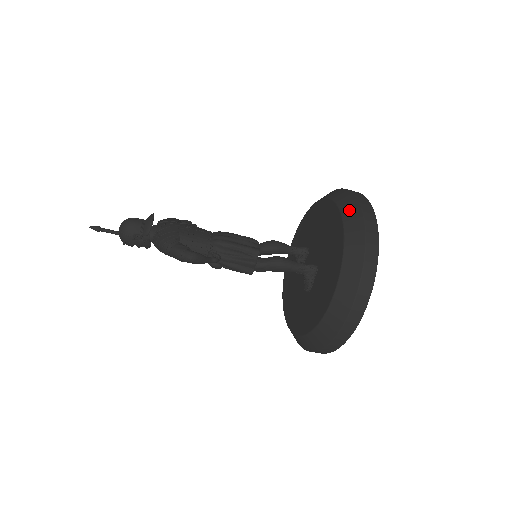
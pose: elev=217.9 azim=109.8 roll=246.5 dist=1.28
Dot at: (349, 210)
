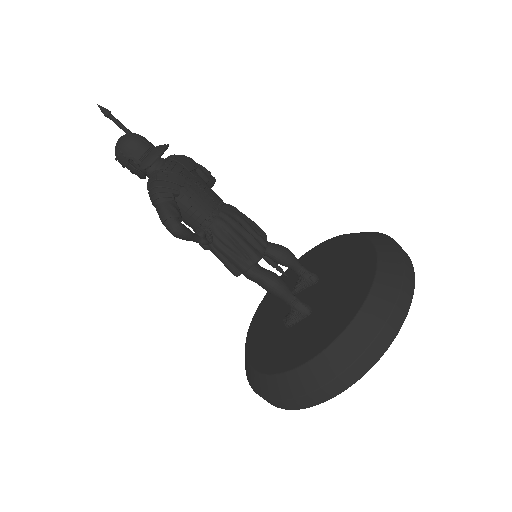
Dot at: (385, 285)
